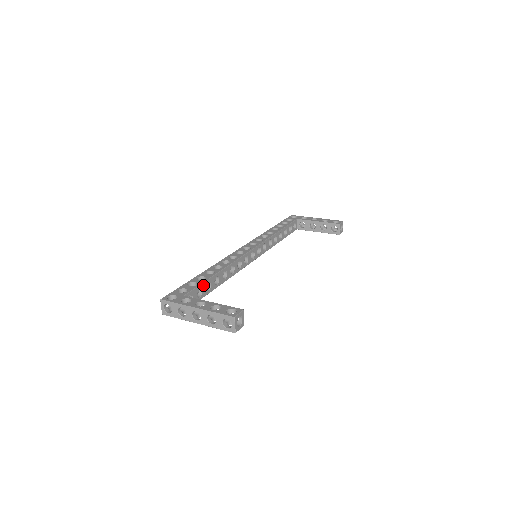
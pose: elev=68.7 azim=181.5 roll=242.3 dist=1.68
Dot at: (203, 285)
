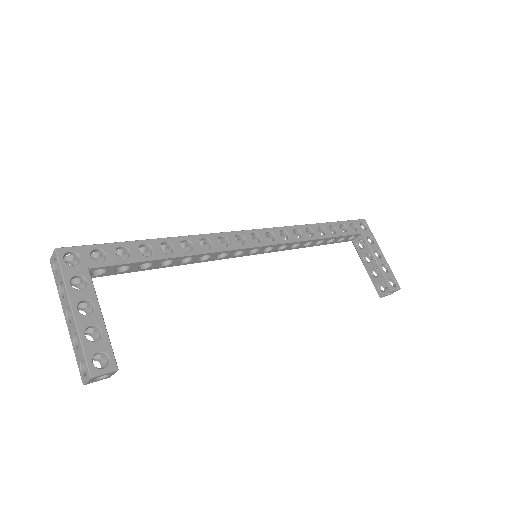
Dot at: (136, 263)
